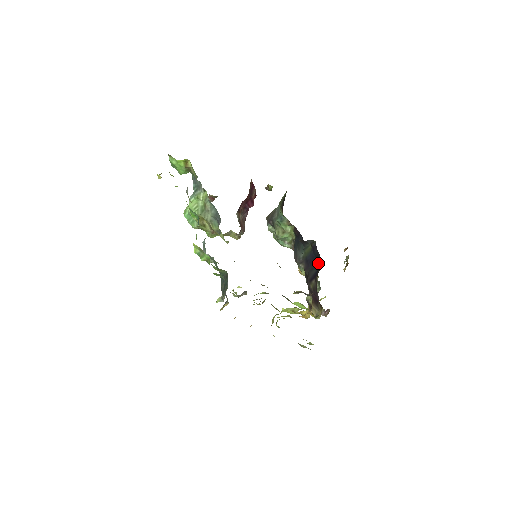
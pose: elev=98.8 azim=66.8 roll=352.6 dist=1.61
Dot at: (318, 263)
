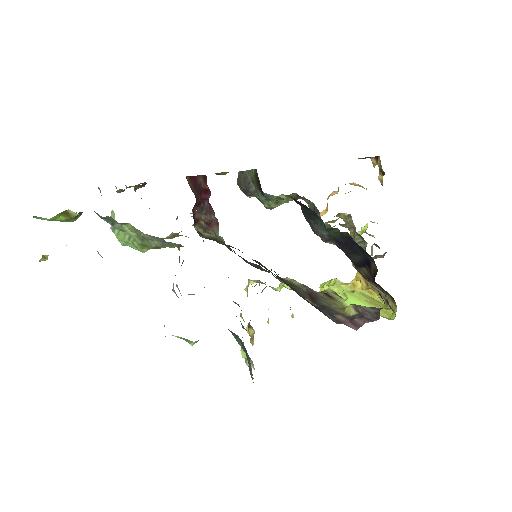
Dot at: (363, 253)
